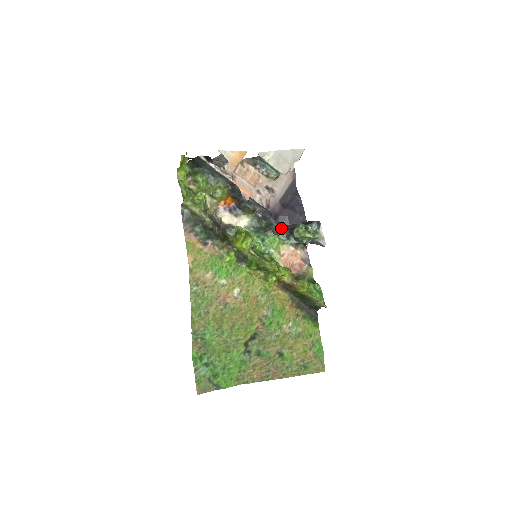
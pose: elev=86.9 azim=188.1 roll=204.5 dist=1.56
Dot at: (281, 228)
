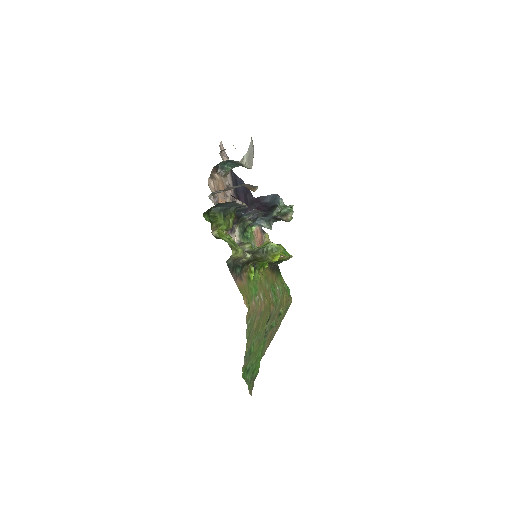
Dot at: (264, 219)
